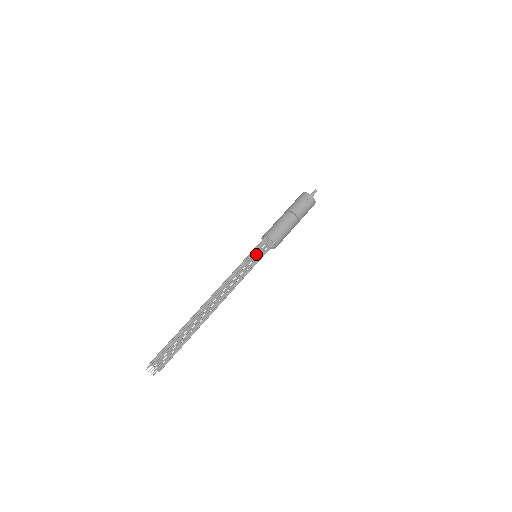
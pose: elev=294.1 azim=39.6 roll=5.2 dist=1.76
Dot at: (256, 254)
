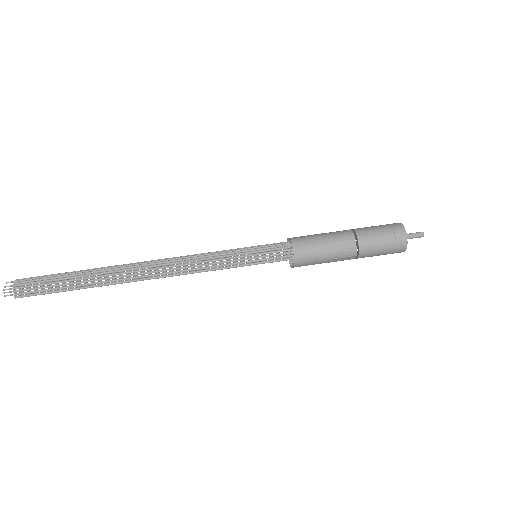
Dot at: (256, 252)
